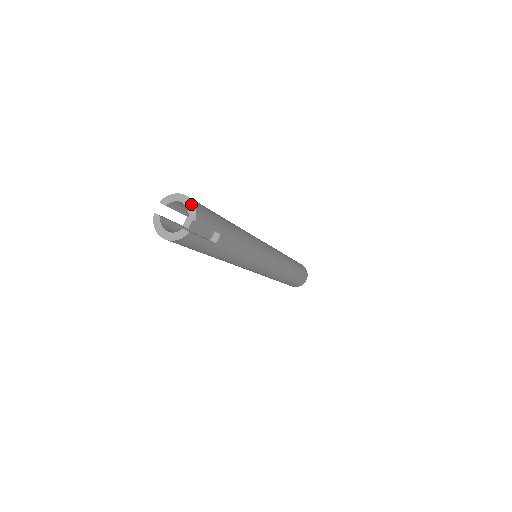
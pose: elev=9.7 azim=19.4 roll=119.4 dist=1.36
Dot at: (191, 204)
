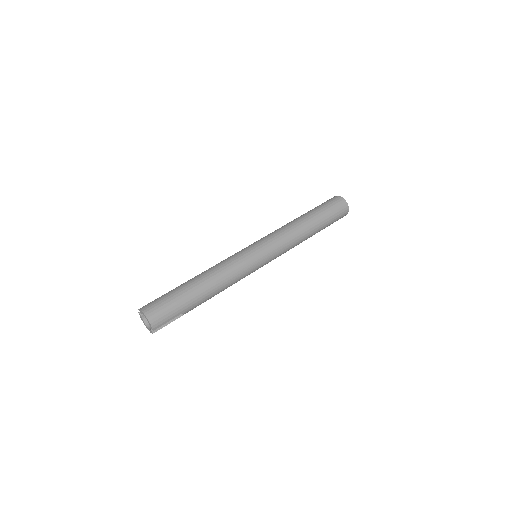
Dot at: (149, 322)
